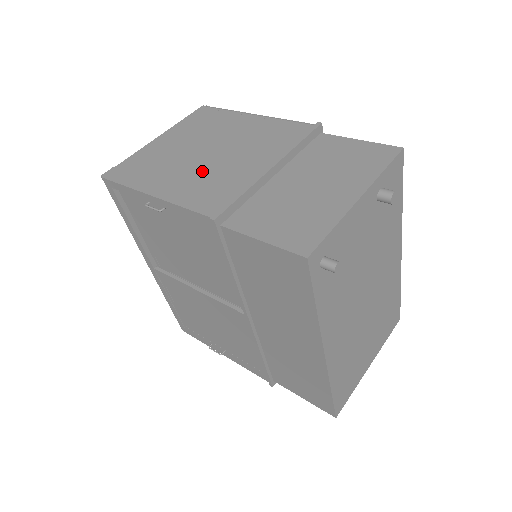
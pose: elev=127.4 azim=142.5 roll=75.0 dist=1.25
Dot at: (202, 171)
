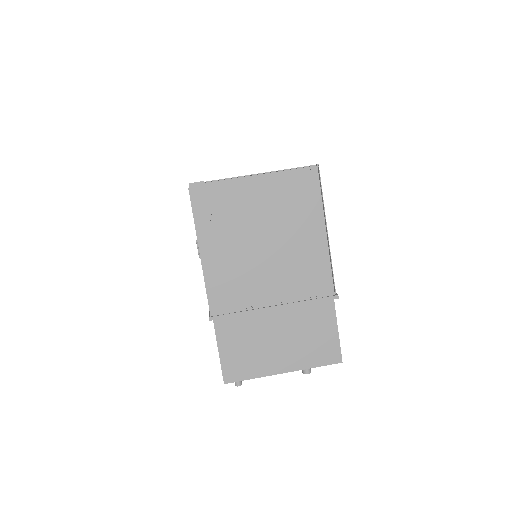
Dot at: (243, 263)
